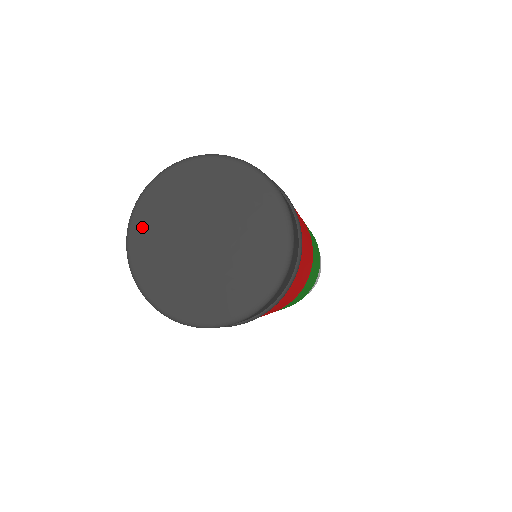
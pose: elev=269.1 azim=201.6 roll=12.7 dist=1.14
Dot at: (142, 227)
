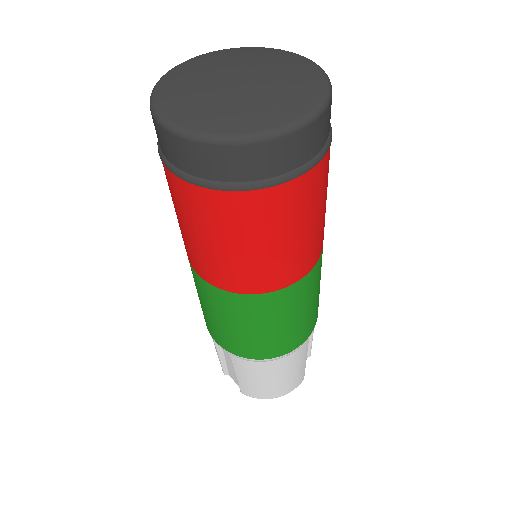
Dot at: (217, 55)
